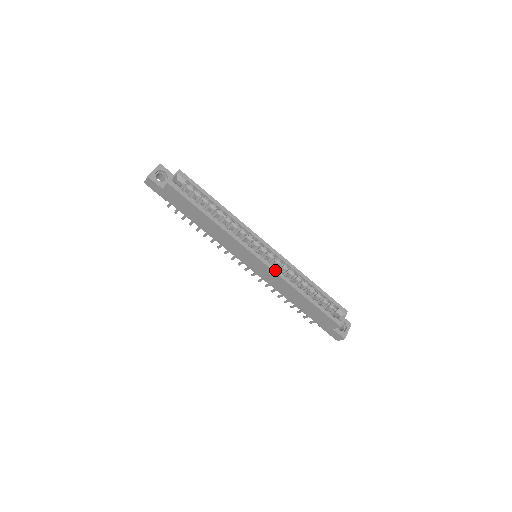
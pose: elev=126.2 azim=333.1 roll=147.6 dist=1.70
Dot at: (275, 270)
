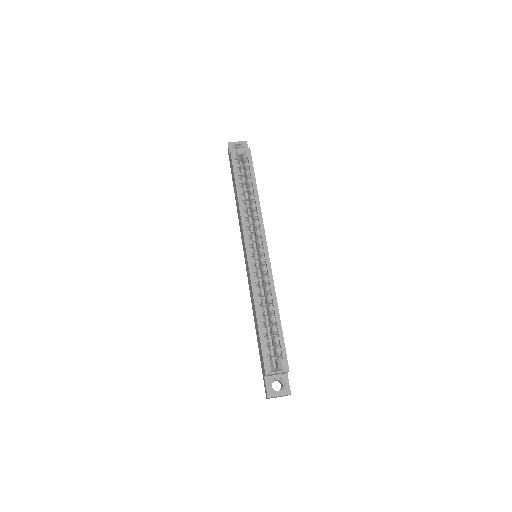
Dot at: (252, 271)
